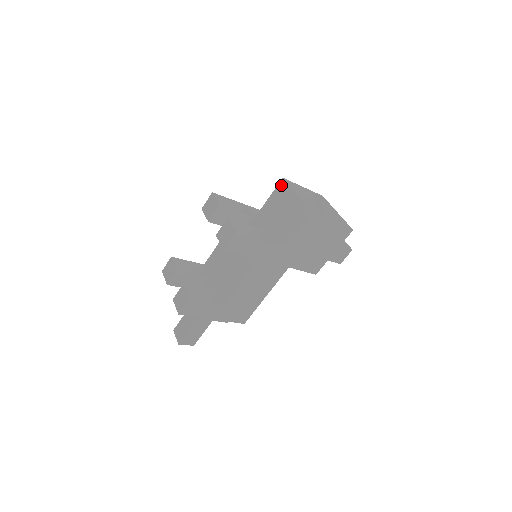
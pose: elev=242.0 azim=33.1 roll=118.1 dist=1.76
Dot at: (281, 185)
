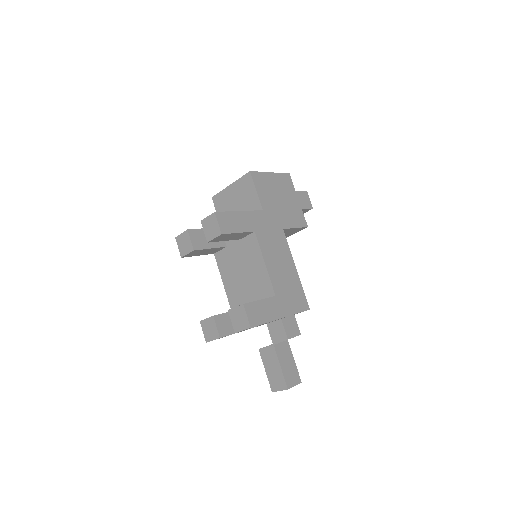
Dot at: (216, 201)
